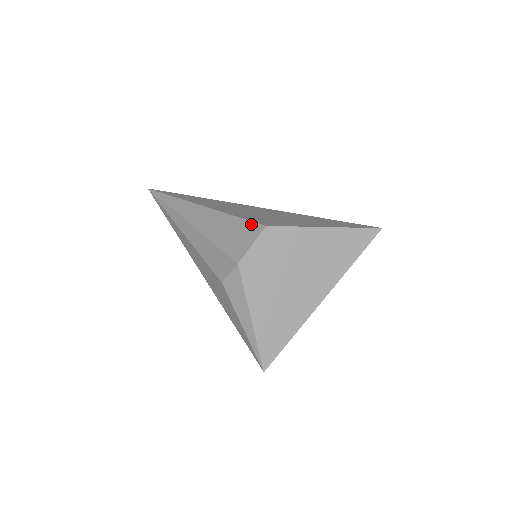
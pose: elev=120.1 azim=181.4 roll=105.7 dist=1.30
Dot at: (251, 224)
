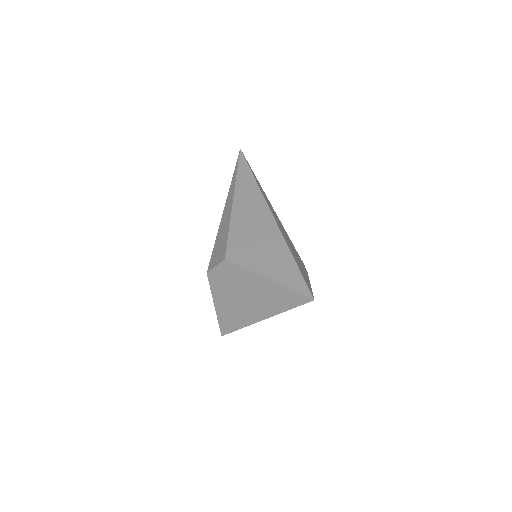
Dot at: (225, 249)
